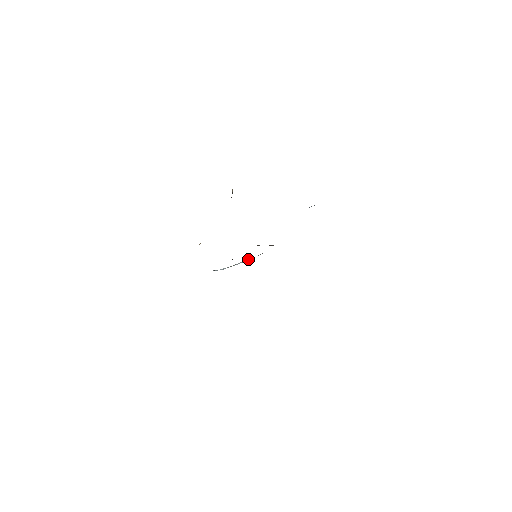
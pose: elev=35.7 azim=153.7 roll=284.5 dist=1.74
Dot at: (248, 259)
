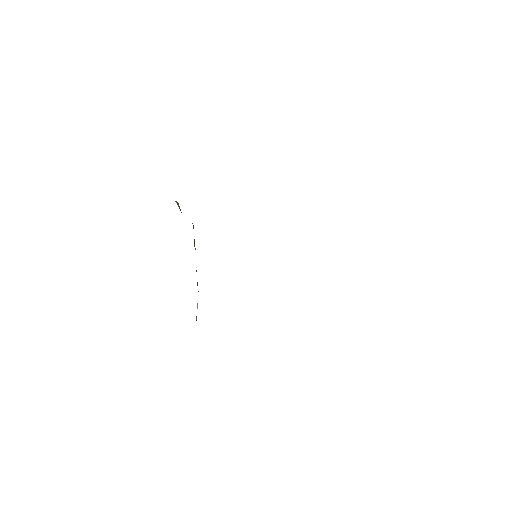
Dot at: occluded
